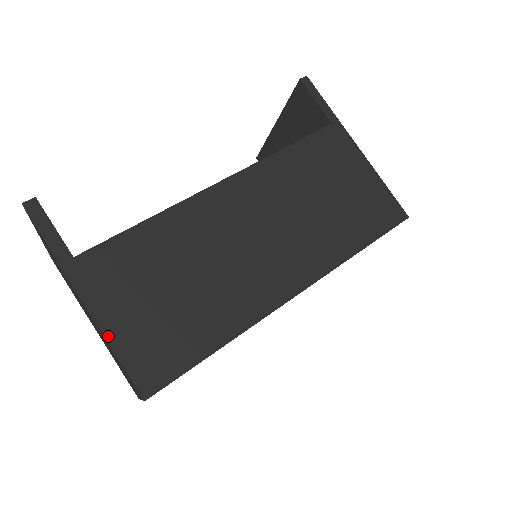
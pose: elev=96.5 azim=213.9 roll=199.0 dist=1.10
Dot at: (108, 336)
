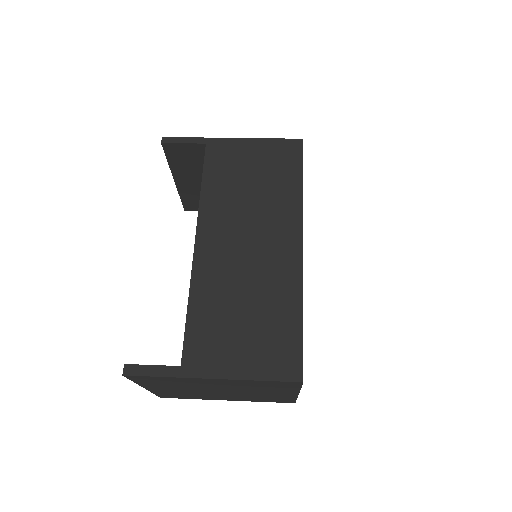
Dot at: (247, 378)
